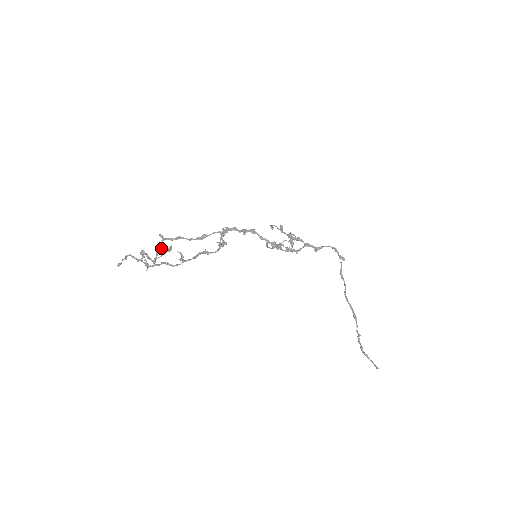
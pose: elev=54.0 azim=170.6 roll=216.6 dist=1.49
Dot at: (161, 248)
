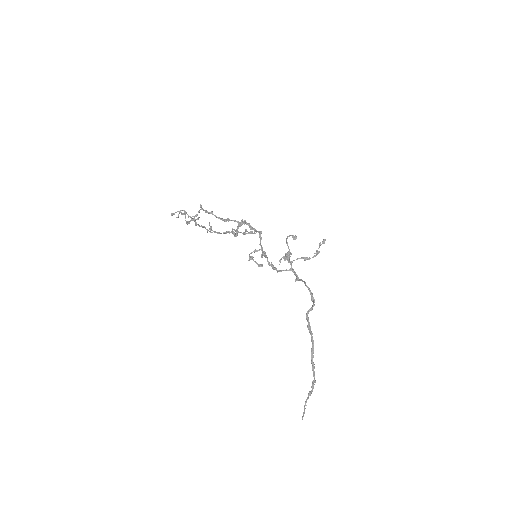
Dot at: (197, 215)
